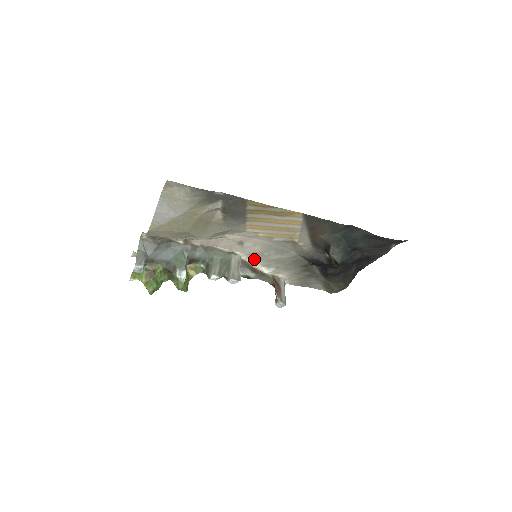
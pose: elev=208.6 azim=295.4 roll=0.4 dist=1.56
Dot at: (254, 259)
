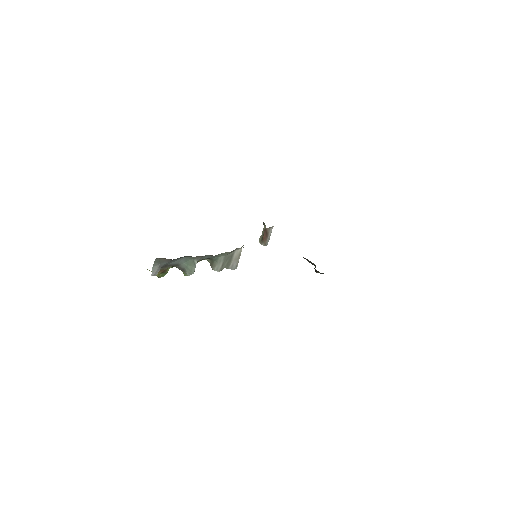
Dot at: occluded
